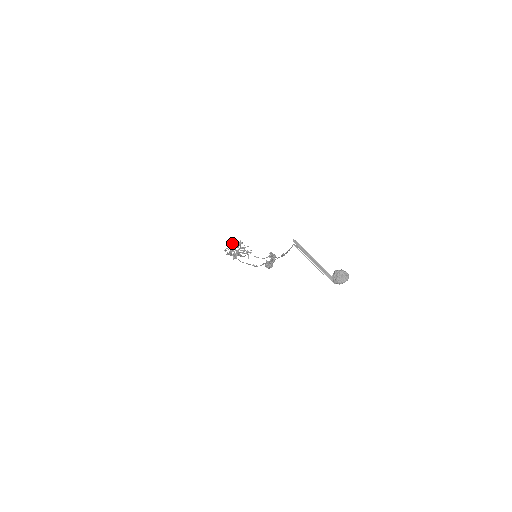
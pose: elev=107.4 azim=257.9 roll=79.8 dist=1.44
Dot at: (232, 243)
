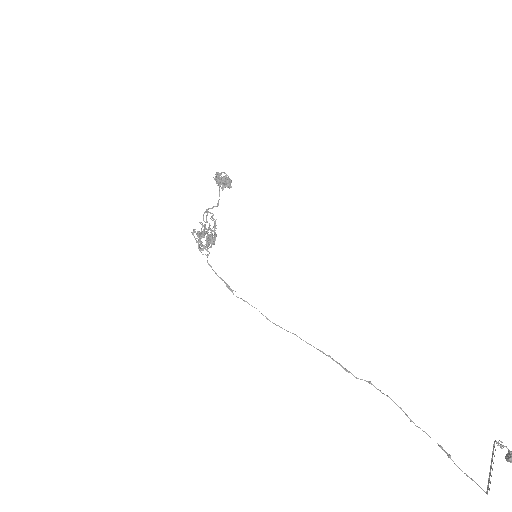
Dot at: occluded
